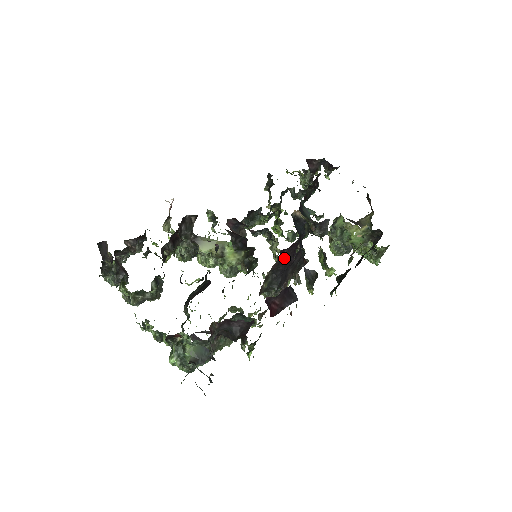
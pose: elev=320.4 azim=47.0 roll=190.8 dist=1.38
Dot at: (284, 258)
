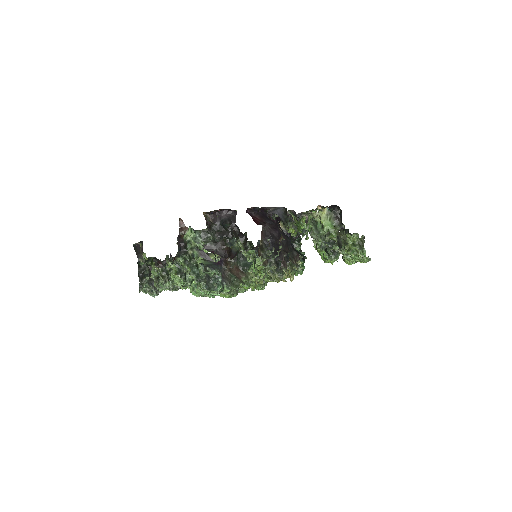
Dot at: (268, 229)
